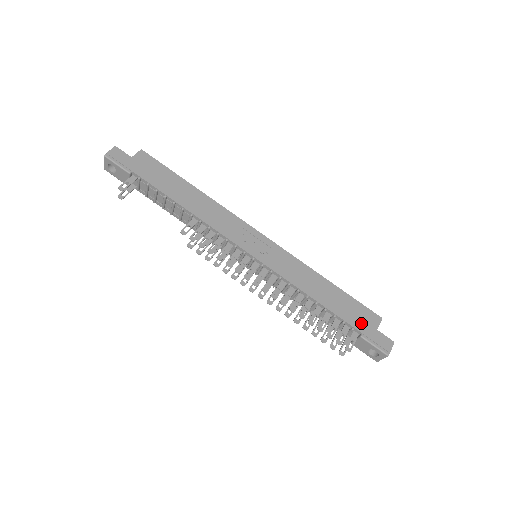
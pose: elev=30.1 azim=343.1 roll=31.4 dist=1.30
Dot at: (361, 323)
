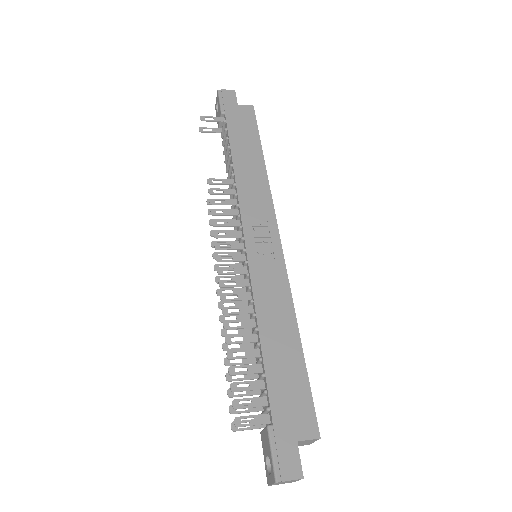
Dot at: (285, 413)
